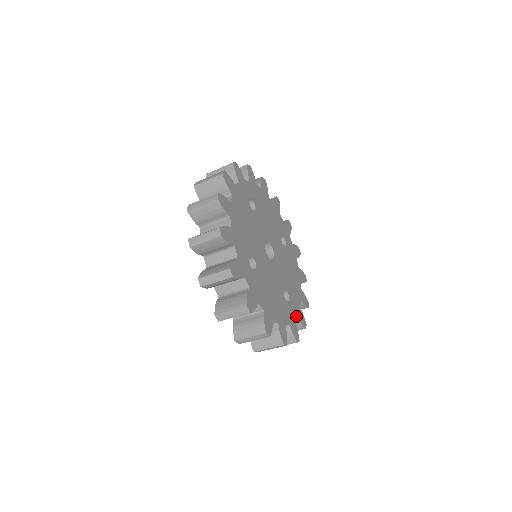
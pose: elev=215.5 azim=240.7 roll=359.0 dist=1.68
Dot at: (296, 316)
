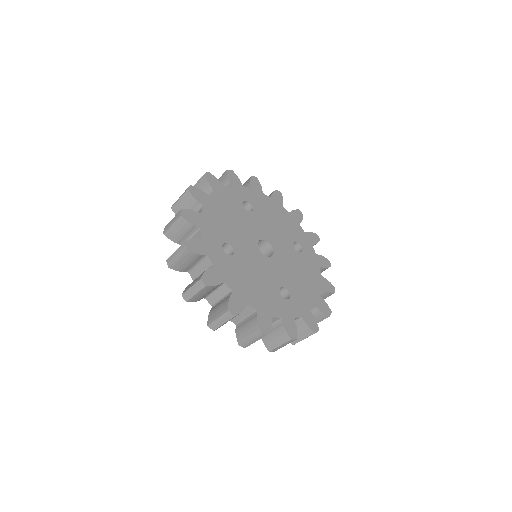
Dot at: (299, 316)
